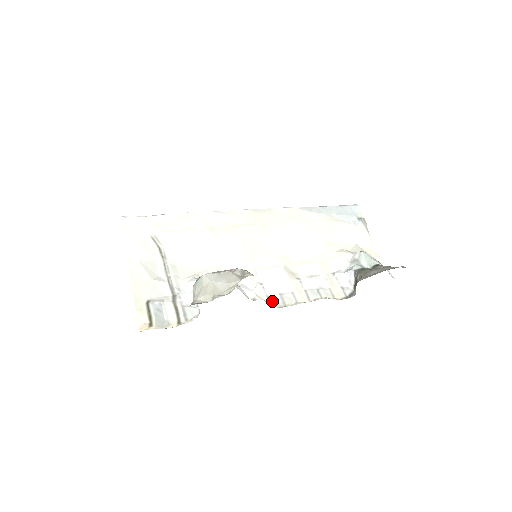
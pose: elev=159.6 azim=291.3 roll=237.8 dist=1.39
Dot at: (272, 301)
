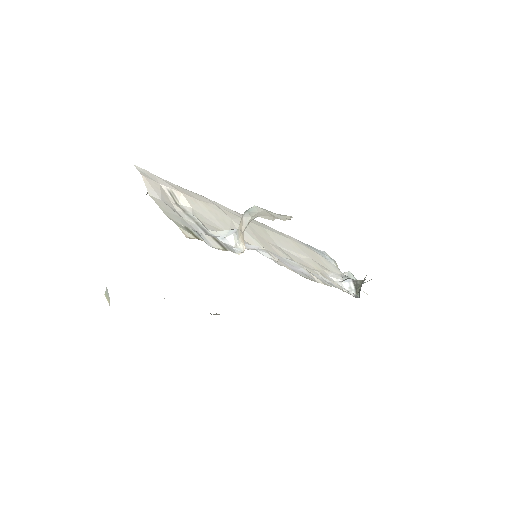
Dot at: (299, 274)
